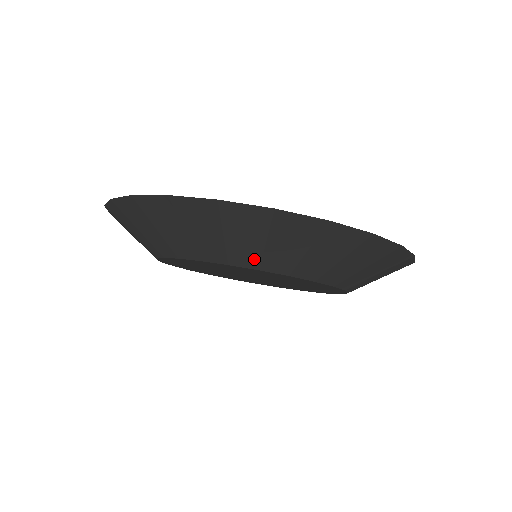
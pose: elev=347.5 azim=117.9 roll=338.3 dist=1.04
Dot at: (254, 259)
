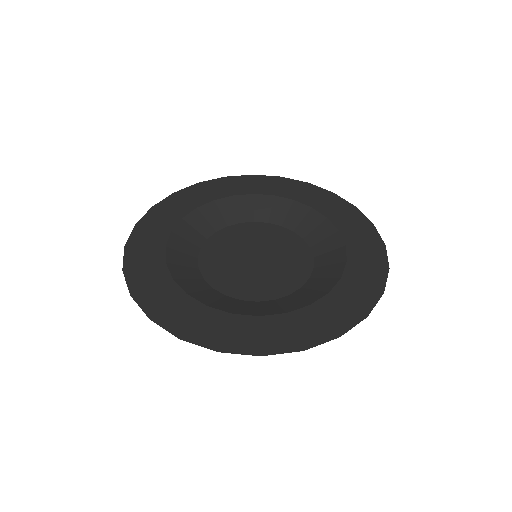
Dot at: occluded
